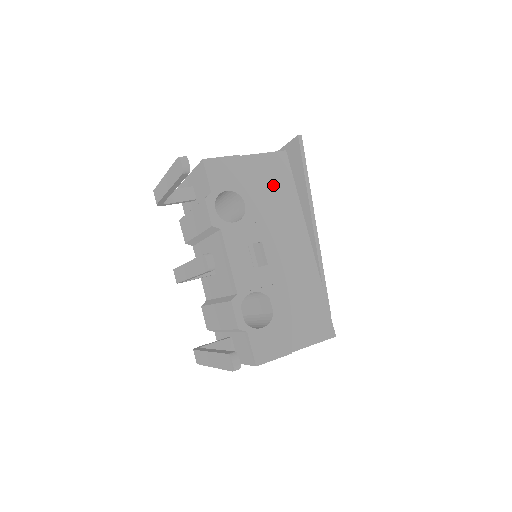
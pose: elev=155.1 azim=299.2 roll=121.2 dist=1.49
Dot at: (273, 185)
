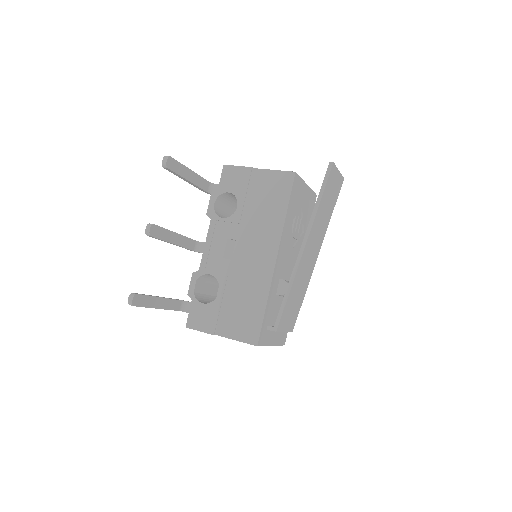
Dot at: (268, 198)
